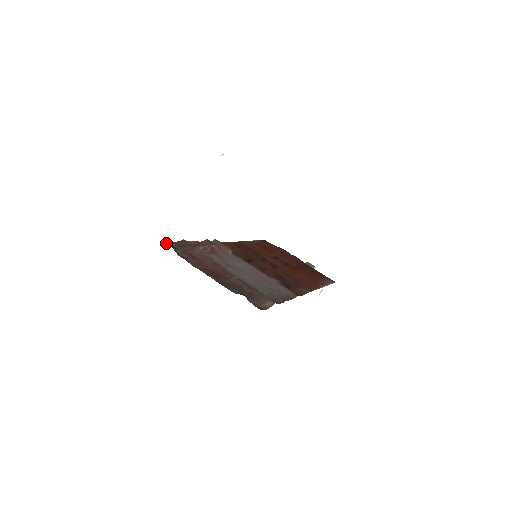
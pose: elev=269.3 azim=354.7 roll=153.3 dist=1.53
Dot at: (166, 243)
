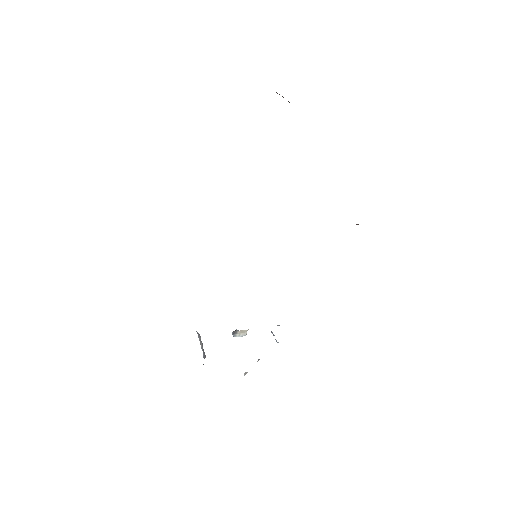
Dot at: occluded
